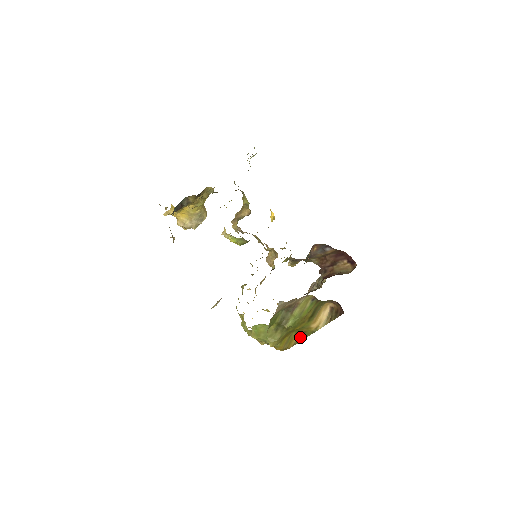
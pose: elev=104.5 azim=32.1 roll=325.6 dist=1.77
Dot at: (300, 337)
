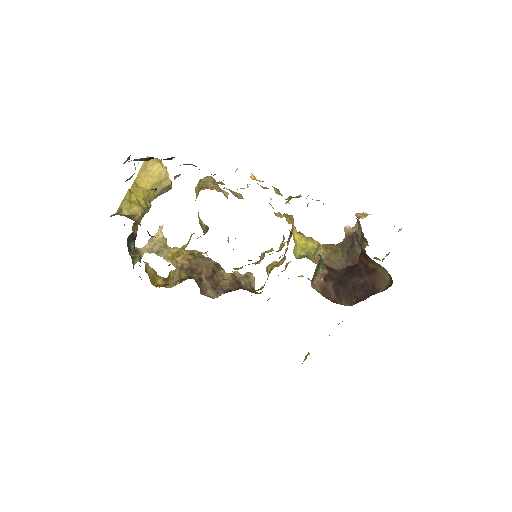
Dot at: occluded
